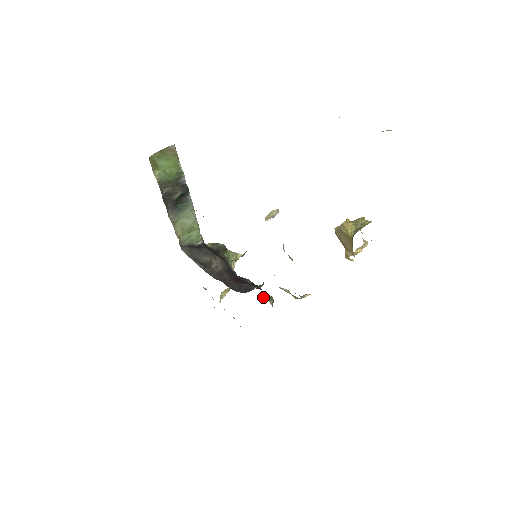
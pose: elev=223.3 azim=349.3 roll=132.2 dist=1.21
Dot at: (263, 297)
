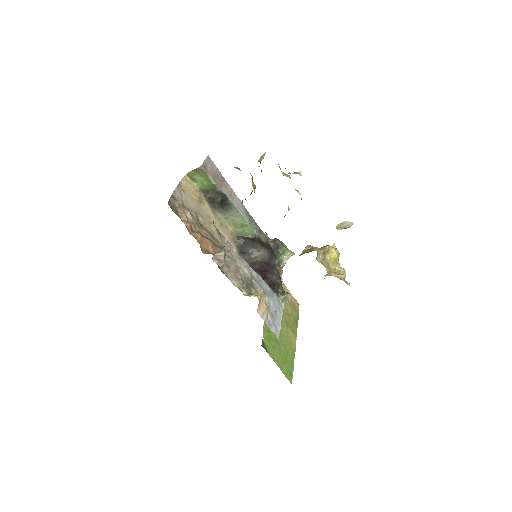
Dot at: (279, 291)
